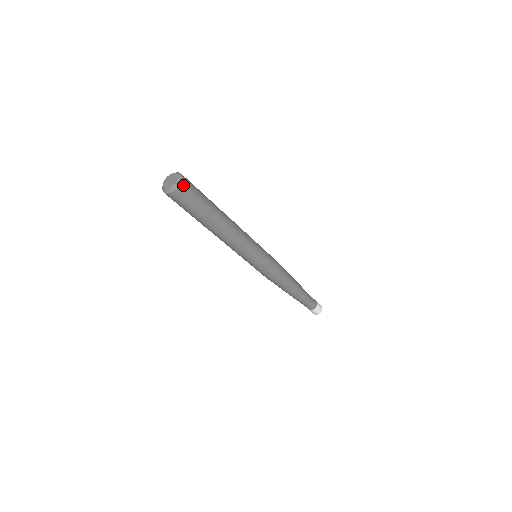
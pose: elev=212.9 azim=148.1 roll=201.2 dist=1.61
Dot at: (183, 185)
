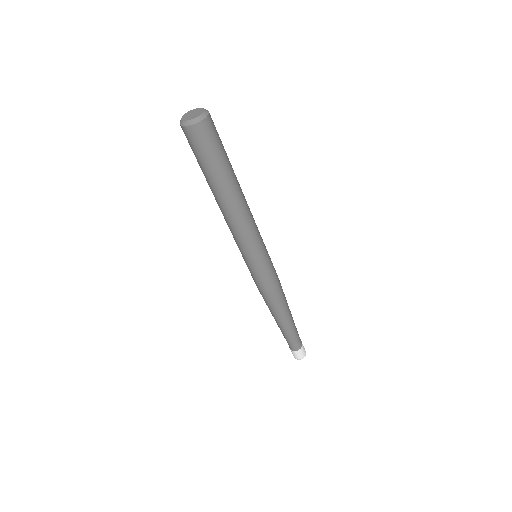
Dot at: (210, 117)
